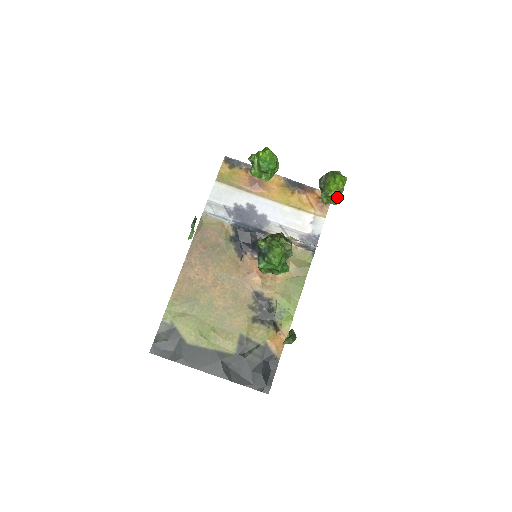
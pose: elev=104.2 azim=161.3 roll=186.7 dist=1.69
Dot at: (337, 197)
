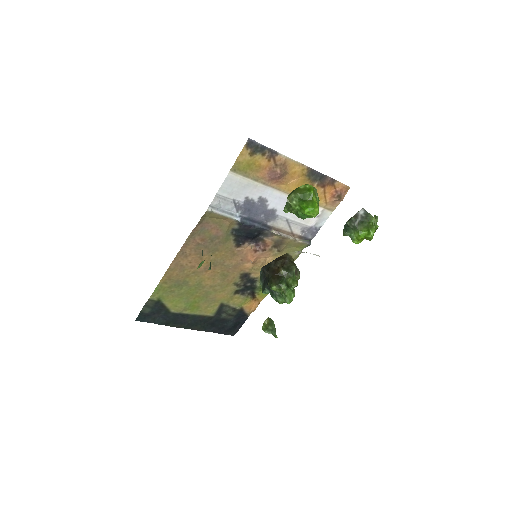
Dot at: occluded
